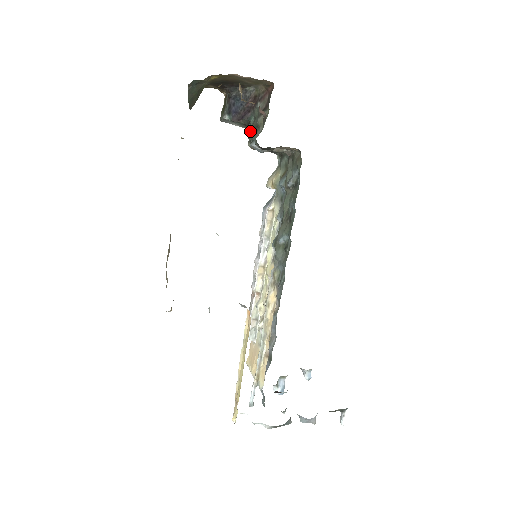
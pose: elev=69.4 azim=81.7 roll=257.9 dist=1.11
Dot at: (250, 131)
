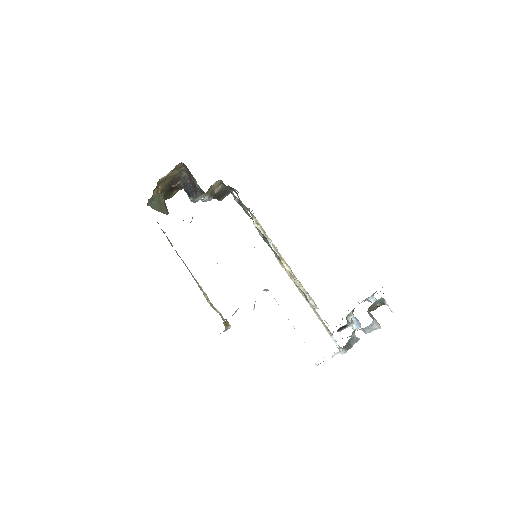
Dot at: occluded
